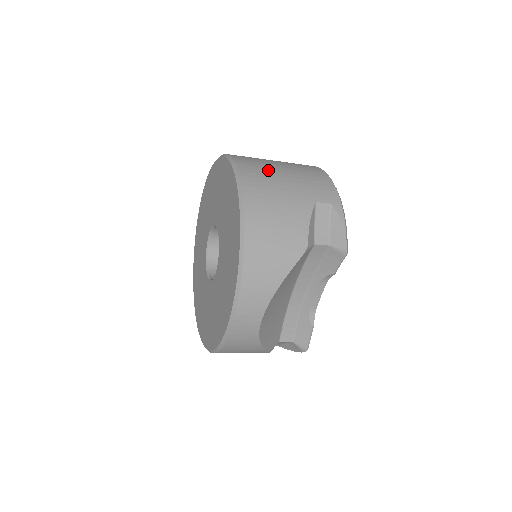
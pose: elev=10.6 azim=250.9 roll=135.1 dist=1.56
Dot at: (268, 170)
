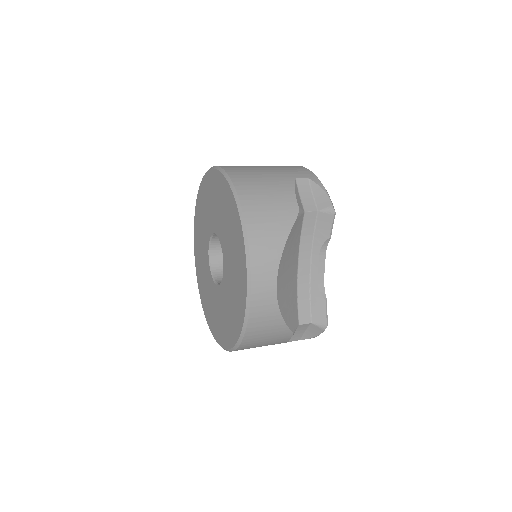
Dot at: (248, 166)
